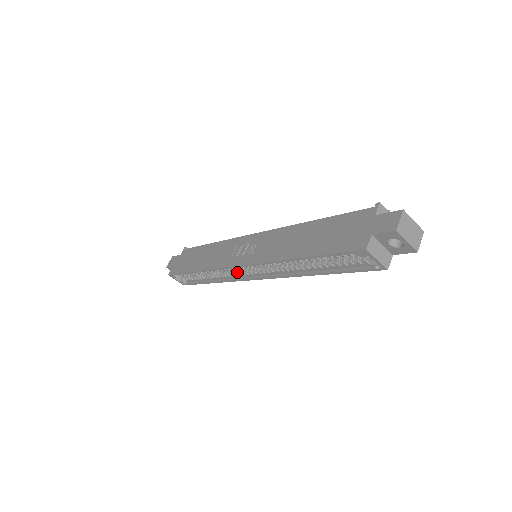
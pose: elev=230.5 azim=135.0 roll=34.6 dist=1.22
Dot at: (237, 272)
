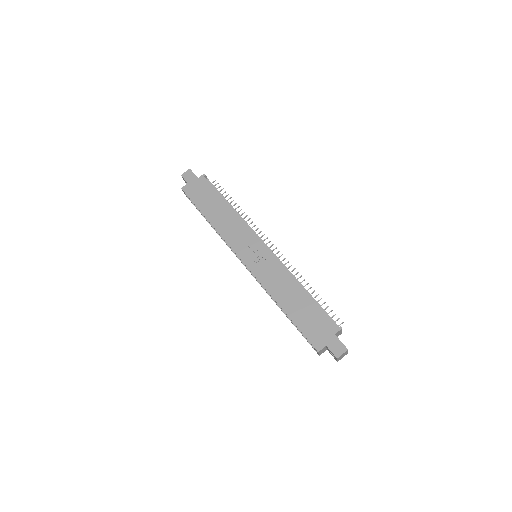
Dot at: occluded
